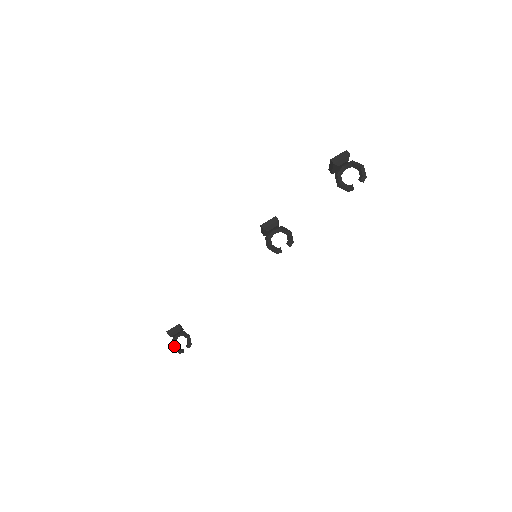
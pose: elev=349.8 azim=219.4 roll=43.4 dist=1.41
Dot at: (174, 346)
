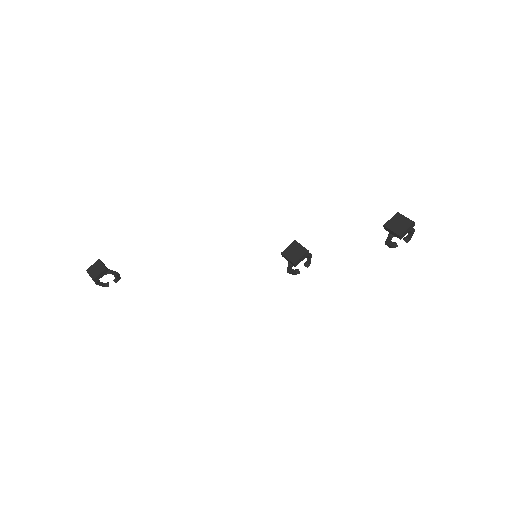
Dot at: (98, 284)
